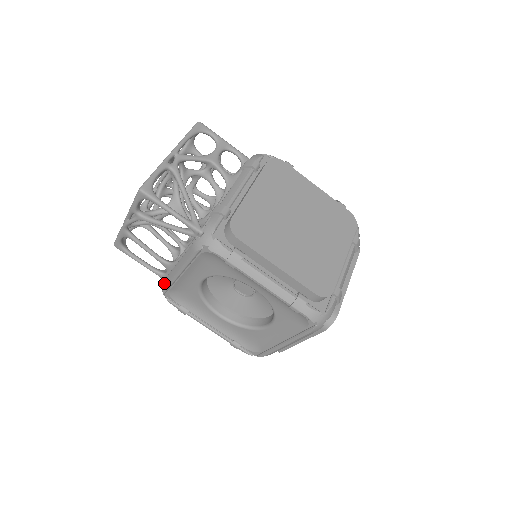
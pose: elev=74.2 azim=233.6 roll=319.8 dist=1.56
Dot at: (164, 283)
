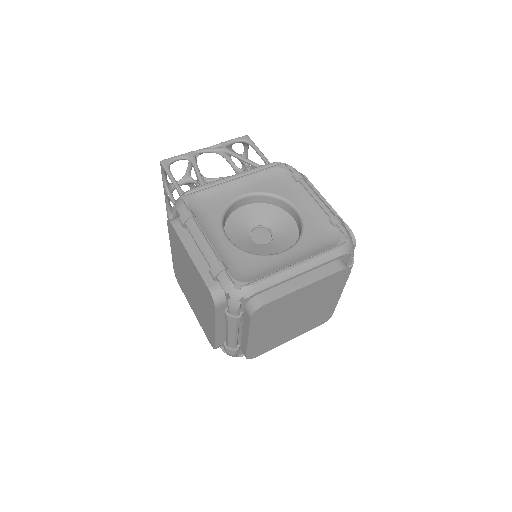
Dot at: (198, 186)
